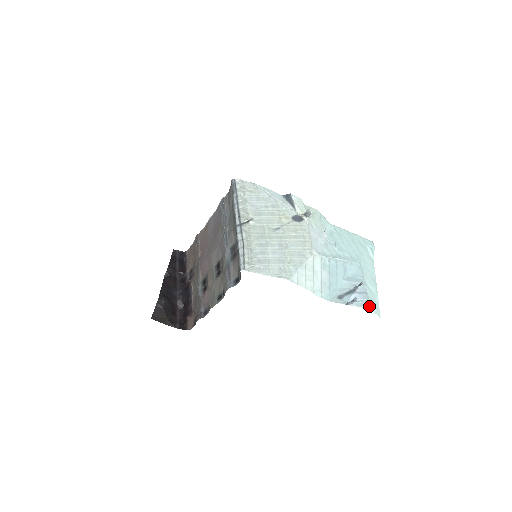
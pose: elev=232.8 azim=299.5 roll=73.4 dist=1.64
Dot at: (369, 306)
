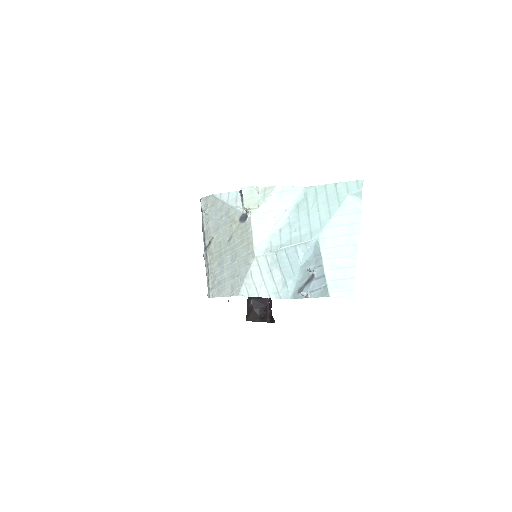
Dot at: (326, 293)
